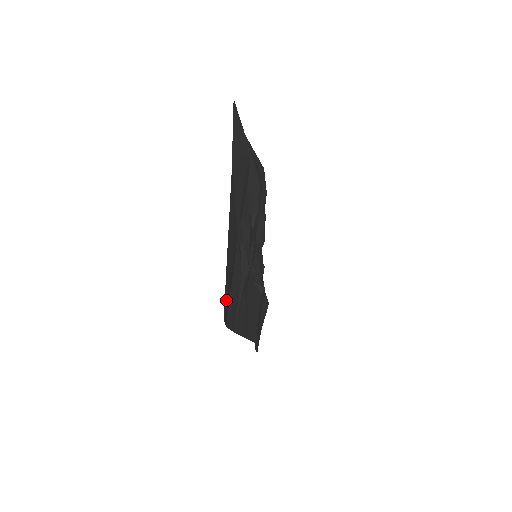
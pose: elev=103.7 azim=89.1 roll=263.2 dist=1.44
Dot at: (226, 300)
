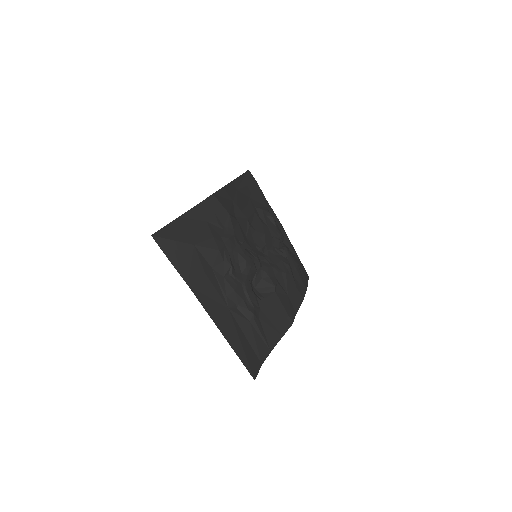
Dot at: (249, 367)
